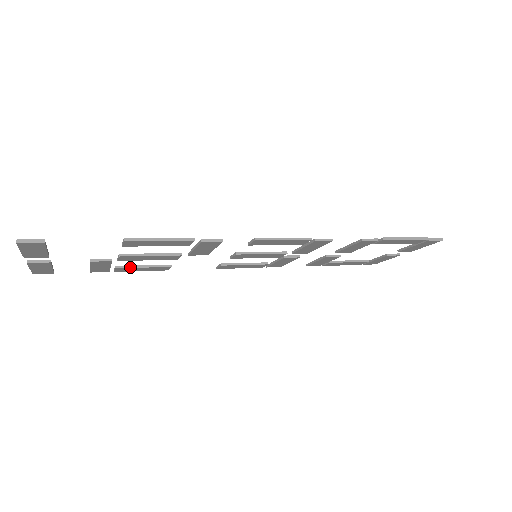
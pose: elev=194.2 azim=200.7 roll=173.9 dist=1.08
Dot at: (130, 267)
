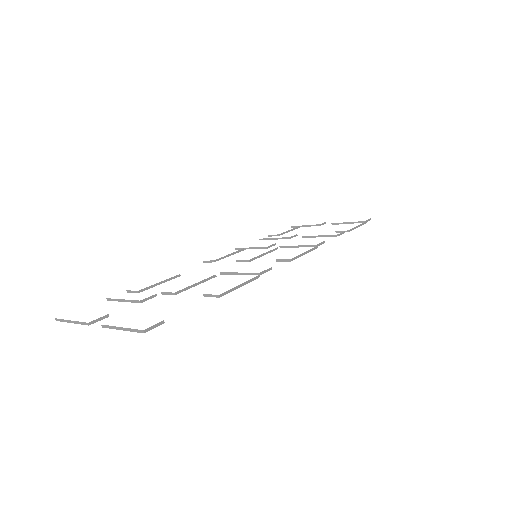
Dot at: occluded
